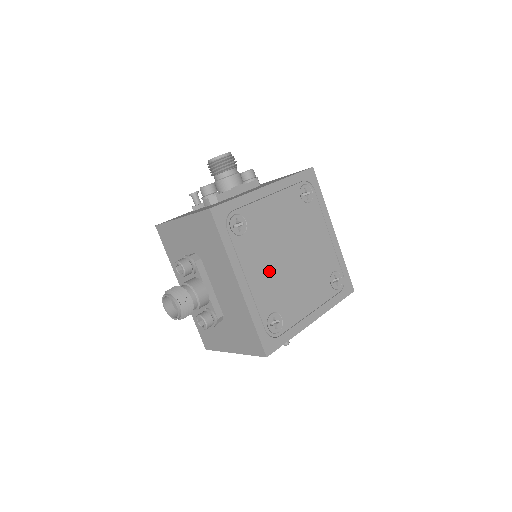
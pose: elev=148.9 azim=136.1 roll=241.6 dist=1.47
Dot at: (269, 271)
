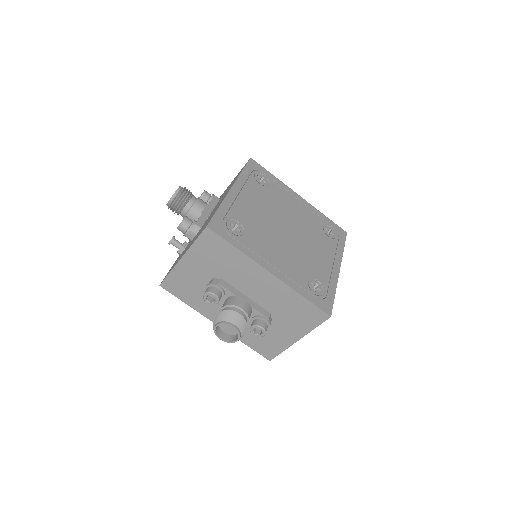
Dot at: (282, 250)
